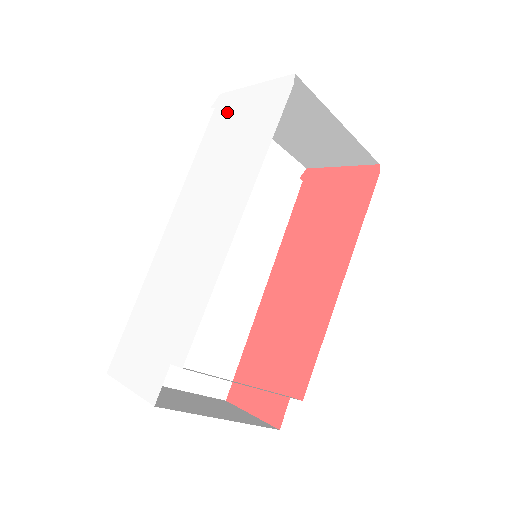
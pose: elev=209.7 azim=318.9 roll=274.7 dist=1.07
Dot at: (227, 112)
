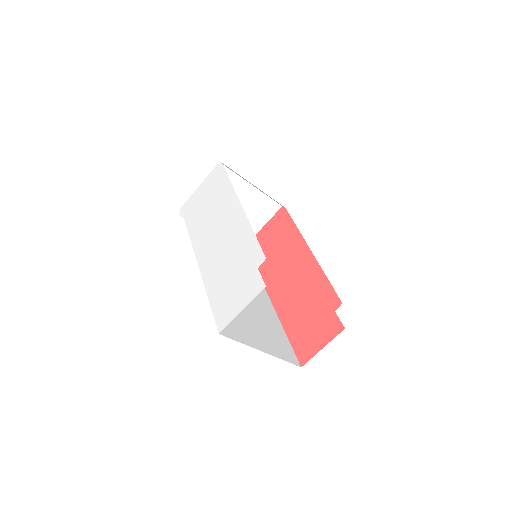
Dot at: (192, 205)
